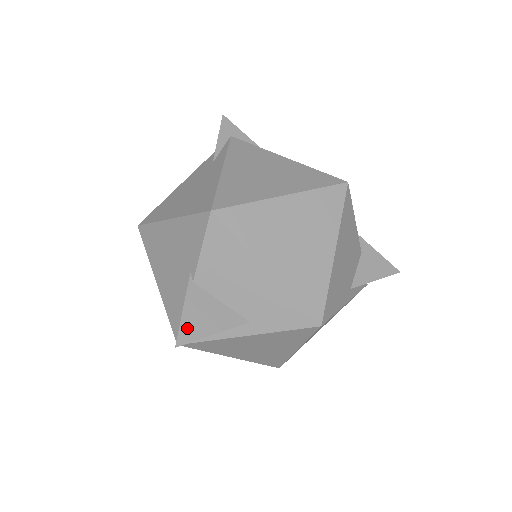
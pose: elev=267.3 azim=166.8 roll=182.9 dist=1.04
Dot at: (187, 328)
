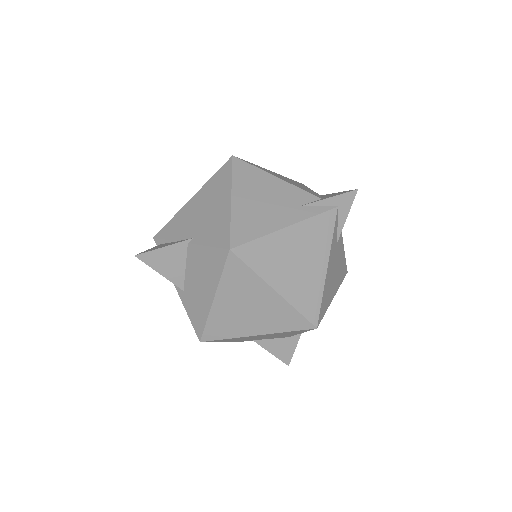
Dot at: (152, 256)
